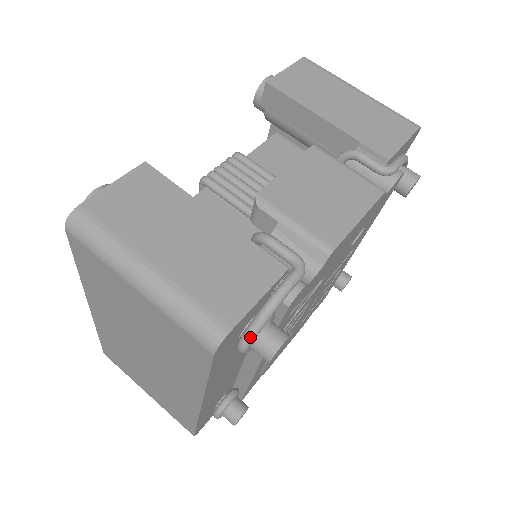
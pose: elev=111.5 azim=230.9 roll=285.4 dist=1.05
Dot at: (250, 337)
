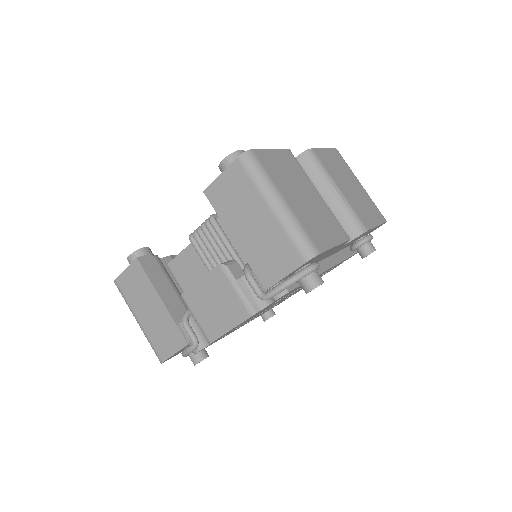
Dot at: occluded
